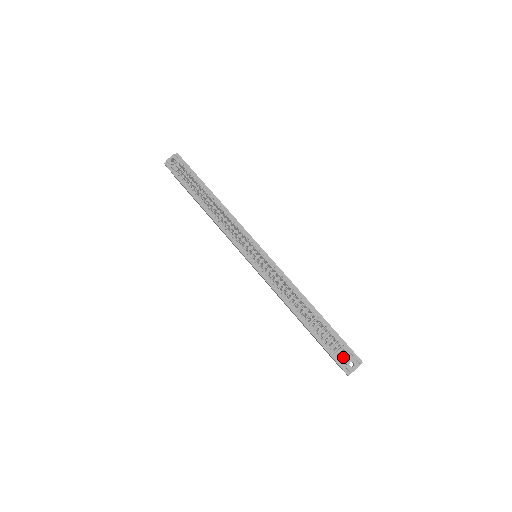
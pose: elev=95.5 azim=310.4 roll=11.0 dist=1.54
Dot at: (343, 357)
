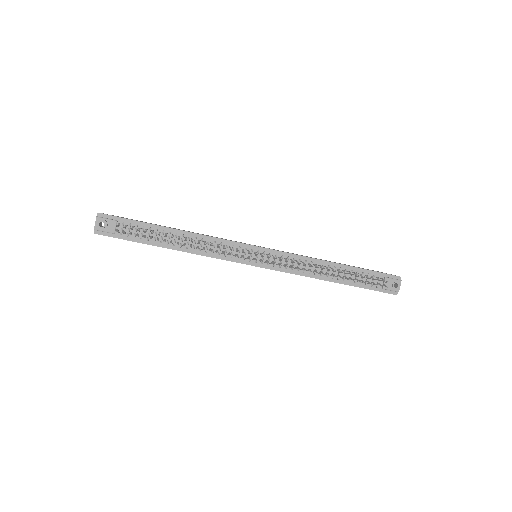
Dot at: occluded
